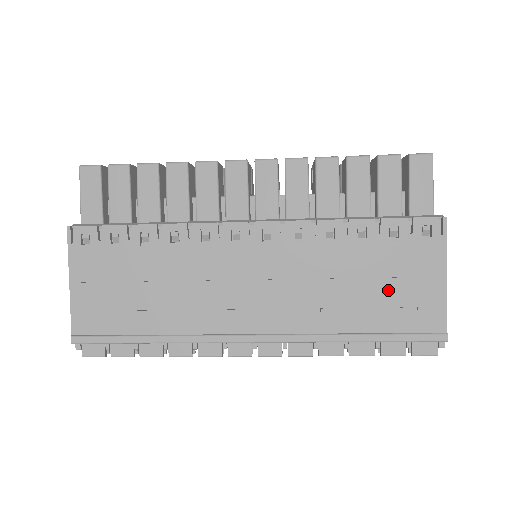
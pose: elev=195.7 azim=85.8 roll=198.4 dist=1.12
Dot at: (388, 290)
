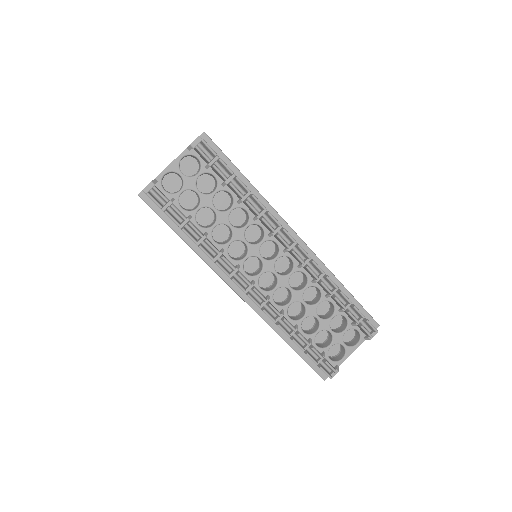
Dot at: occluded
